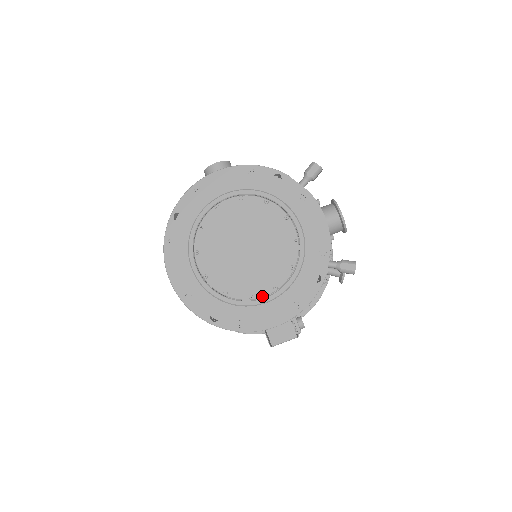
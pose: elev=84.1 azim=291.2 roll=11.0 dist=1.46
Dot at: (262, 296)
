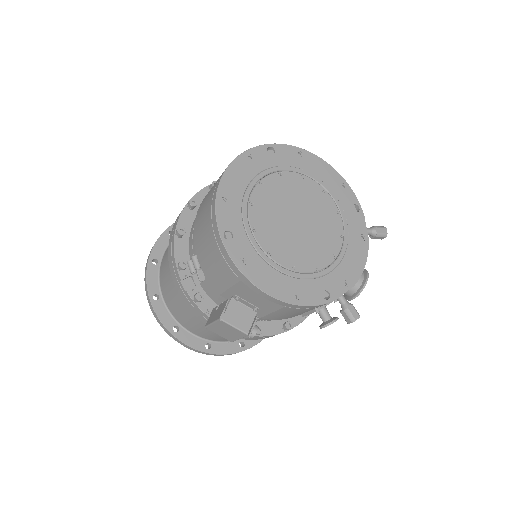
Dot at: (278, 262)
